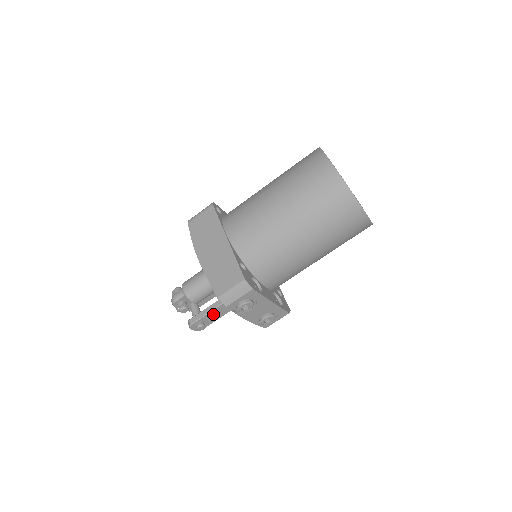
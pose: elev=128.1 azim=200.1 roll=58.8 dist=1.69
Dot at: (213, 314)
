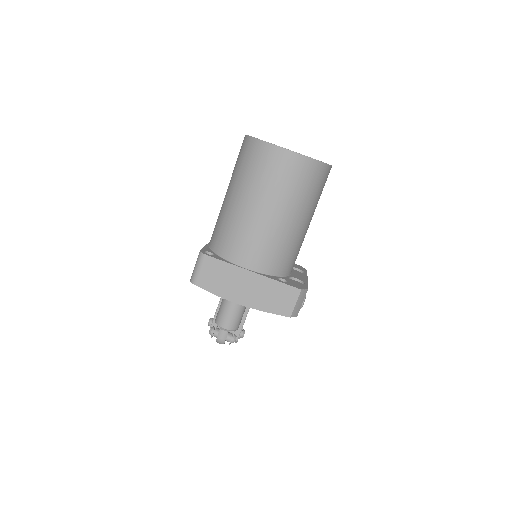
Dot at: occluded
